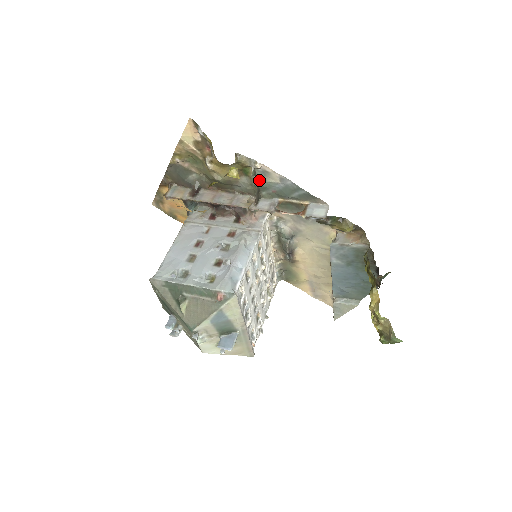
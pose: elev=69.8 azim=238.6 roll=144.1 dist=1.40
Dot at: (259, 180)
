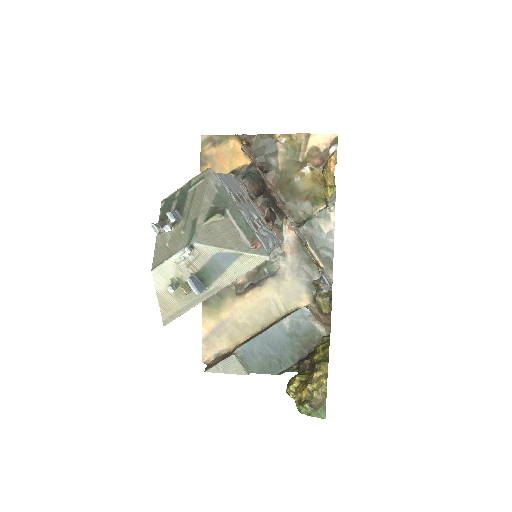
Dot at: (316, 216)
